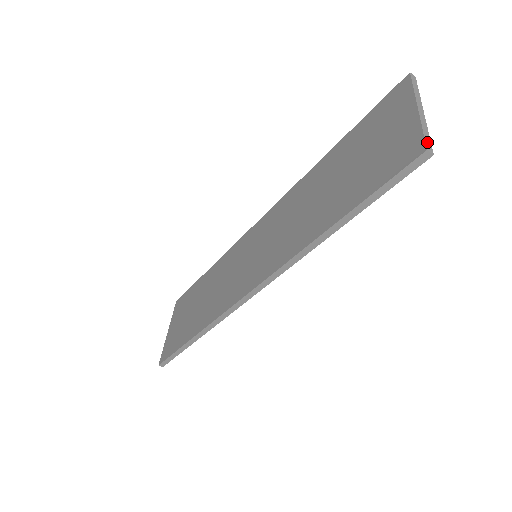
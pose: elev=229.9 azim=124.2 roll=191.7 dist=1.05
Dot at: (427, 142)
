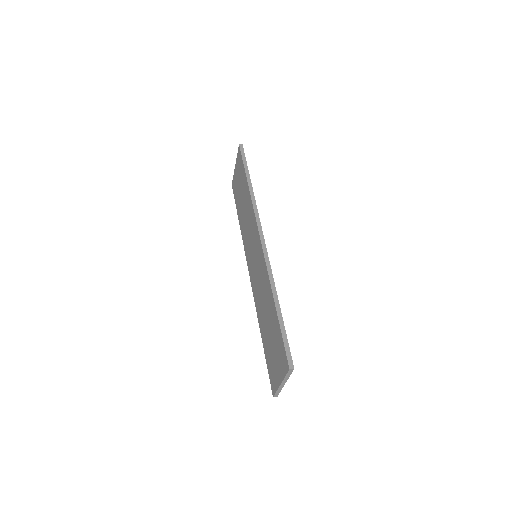
Dot at: (276, 395)
